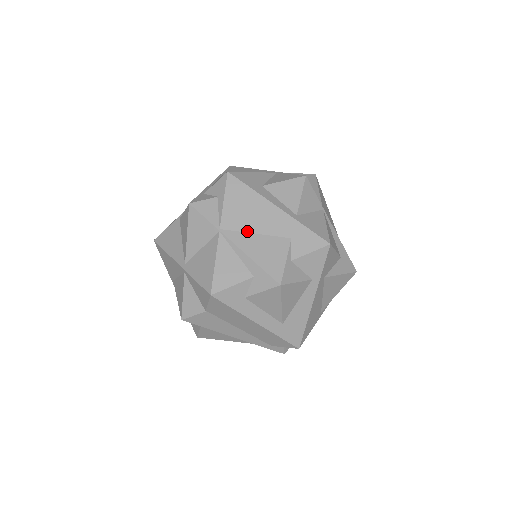
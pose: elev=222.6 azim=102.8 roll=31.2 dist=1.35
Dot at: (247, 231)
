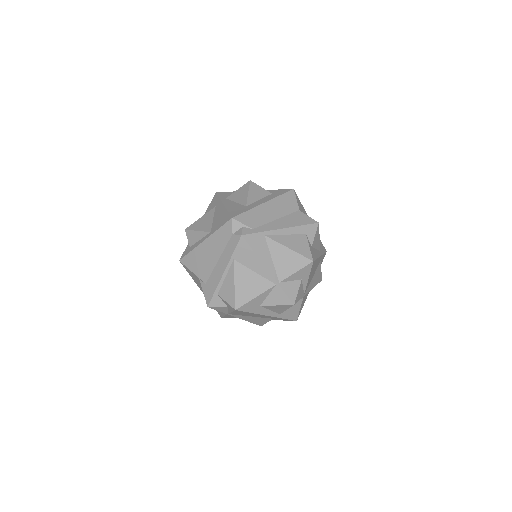
Dot at: (246, 316)
